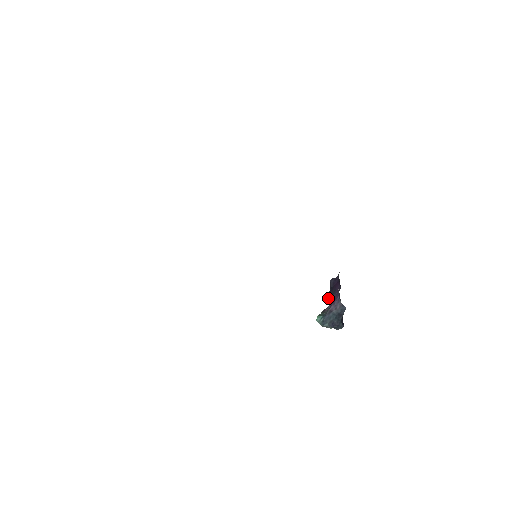
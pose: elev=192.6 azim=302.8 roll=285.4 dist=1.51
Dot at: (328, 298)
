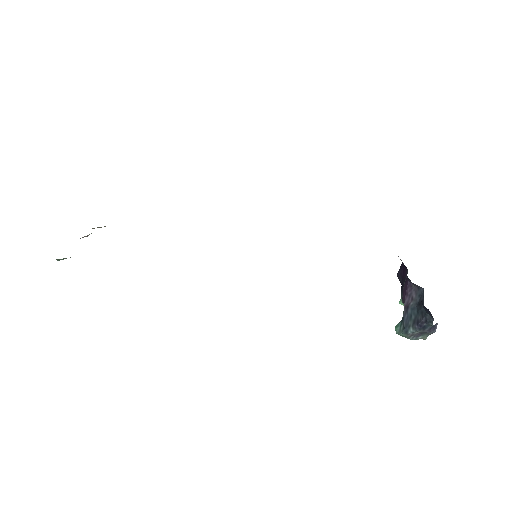
Dot at: occluded
